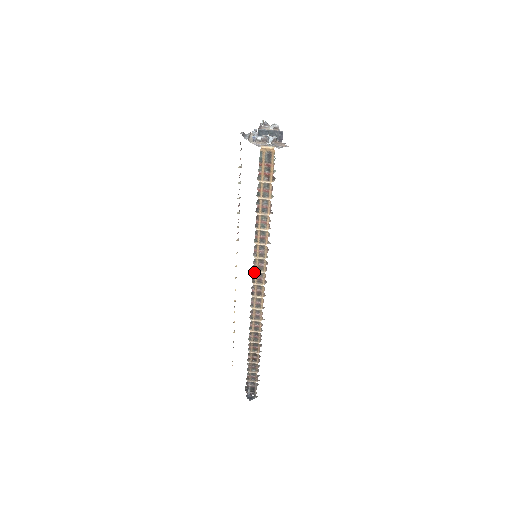
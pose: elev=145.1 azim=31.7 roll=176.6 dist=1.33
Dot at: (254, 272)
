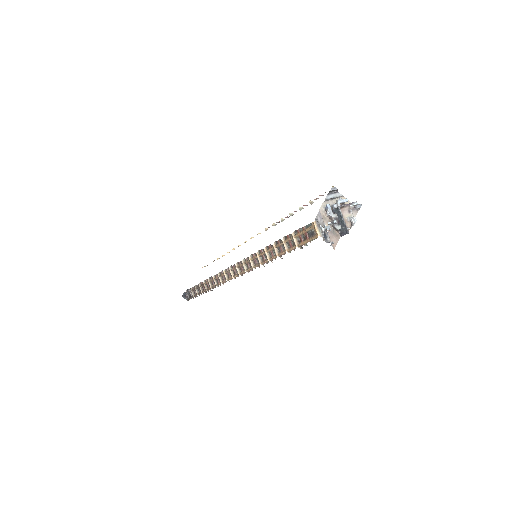
Dot at: (242, 261)
